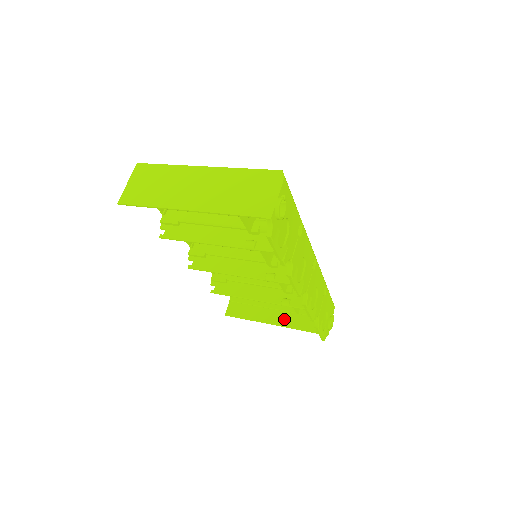
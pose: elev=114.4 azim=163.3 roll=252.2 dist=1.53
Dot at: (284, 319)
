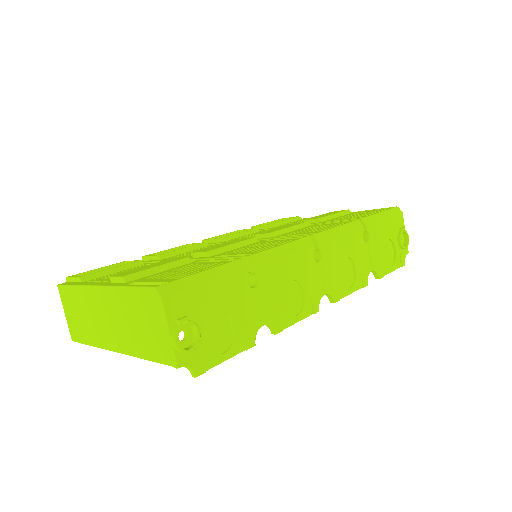
Dot at: occluded
